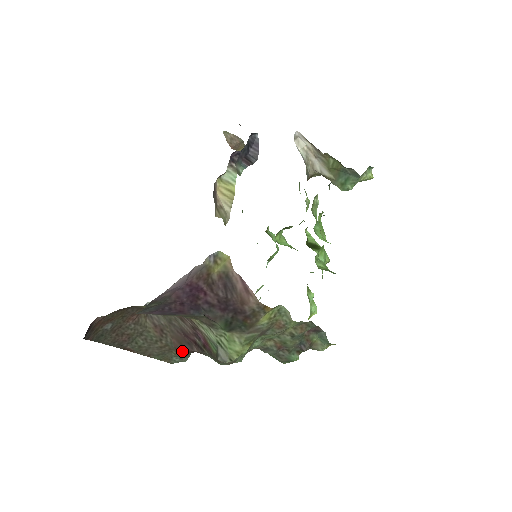
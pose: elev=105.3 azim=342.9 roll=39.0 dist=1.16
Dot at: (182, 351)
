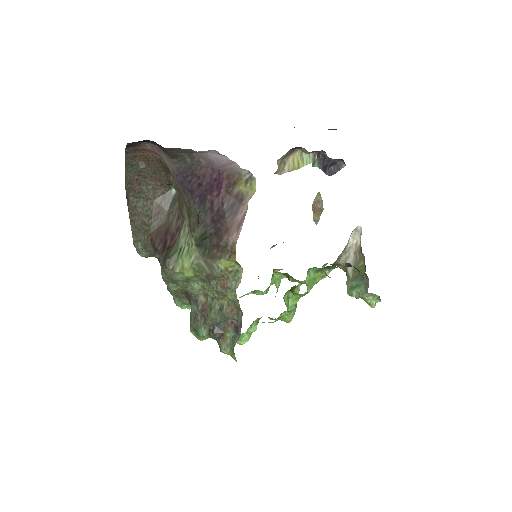
Dot at: (151, 241)
